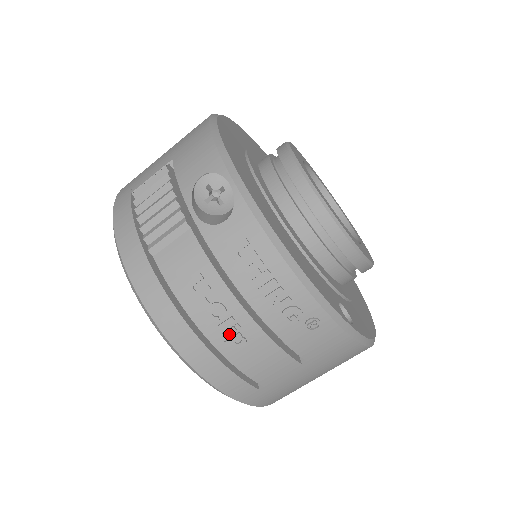
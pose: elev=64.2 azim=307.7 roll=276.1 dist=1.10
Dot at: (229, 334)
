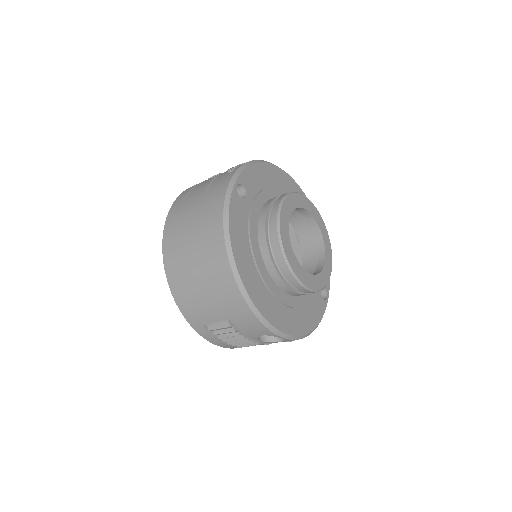
Dot at: occluded
